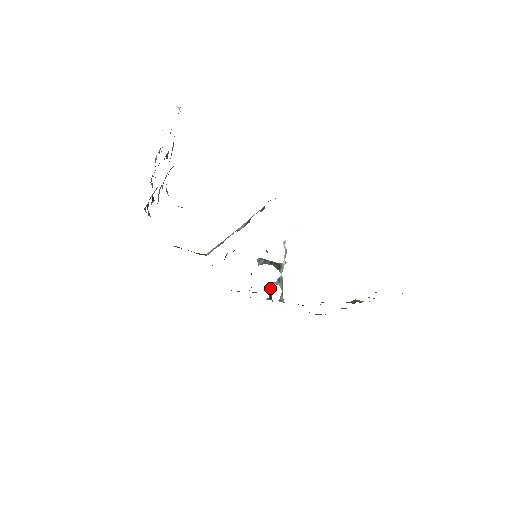
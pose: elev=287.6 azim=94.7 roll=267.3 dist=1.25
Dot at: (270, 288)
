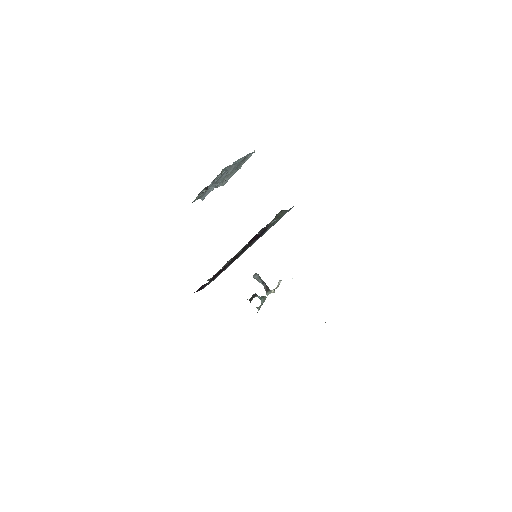
Dot at: (253, 295)
